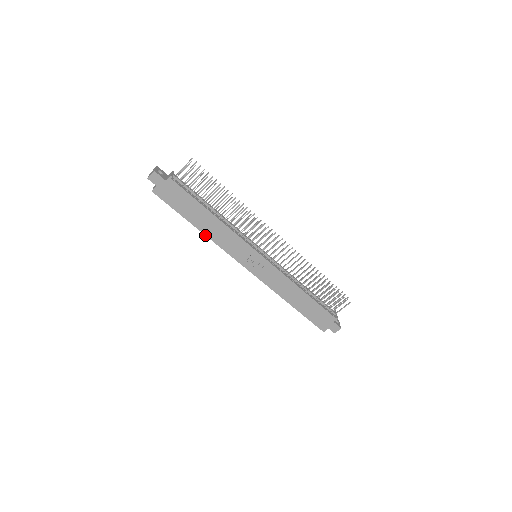
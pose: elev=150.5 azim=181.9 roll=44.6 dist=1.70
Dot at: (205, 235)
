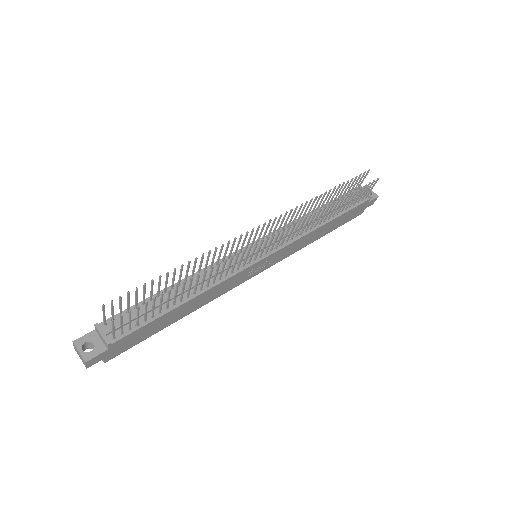
Dot at: occluded
